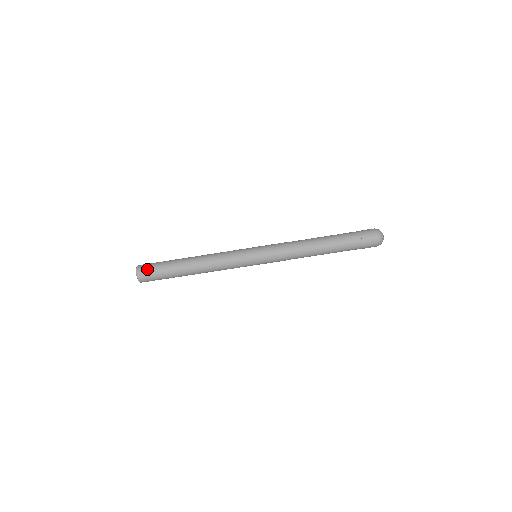
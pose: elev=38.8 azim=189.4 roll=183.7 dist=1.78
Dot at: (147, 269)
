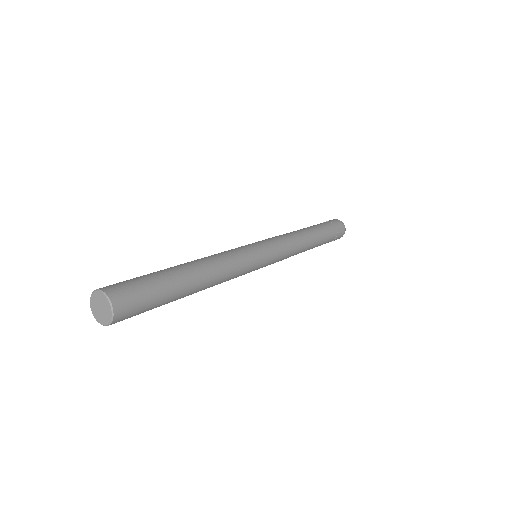
Dot at: (130, 293)
